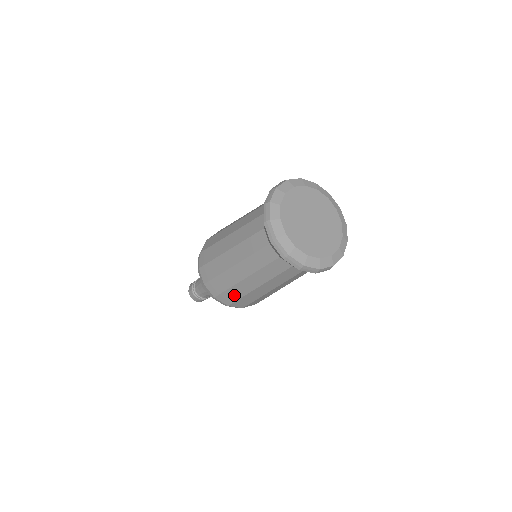
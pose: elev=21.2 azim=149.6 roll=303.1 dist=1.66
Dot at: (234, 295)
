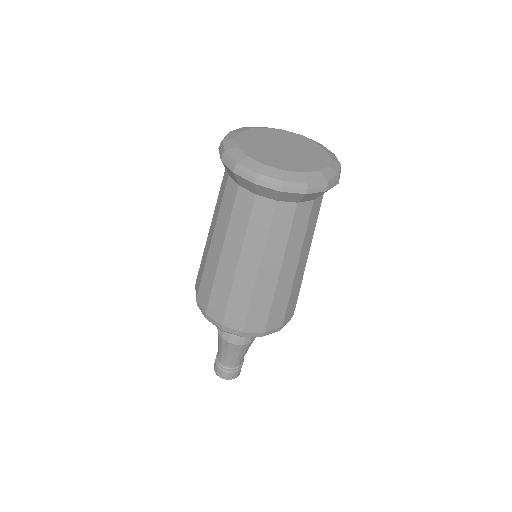
Dot at: (281, 306)
